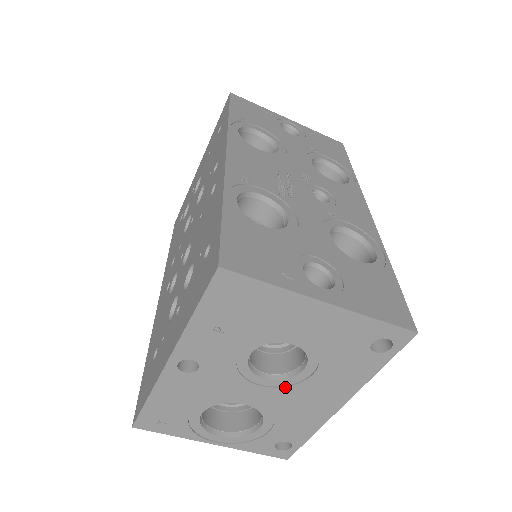
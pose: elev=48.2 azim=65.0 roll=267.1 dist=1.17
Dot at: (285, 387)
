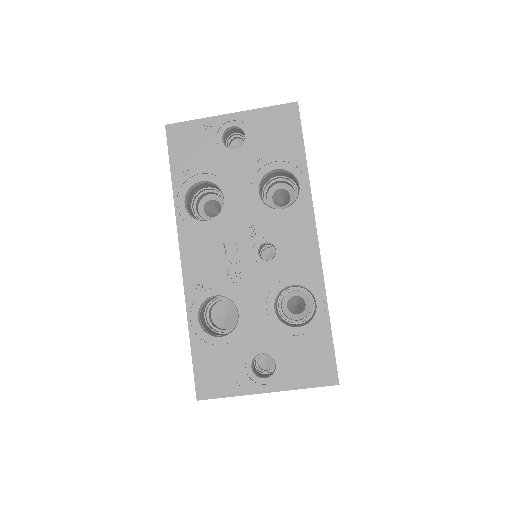
Dot at: occluded
